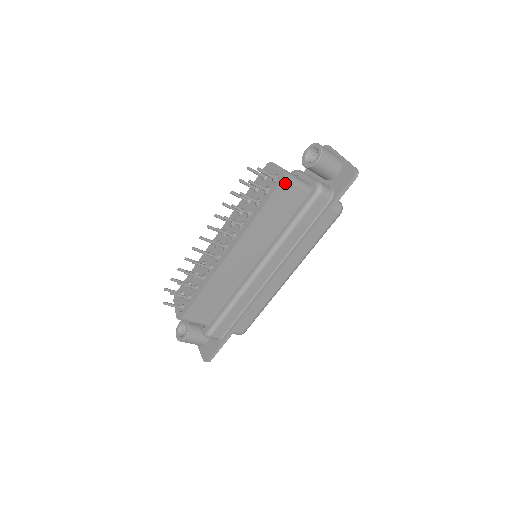
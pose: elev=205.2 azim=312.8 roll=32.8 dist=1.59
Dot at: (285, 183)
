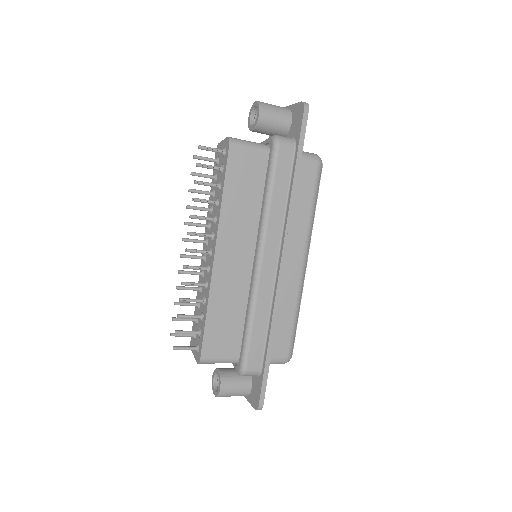
Dot at: (234, 149)
